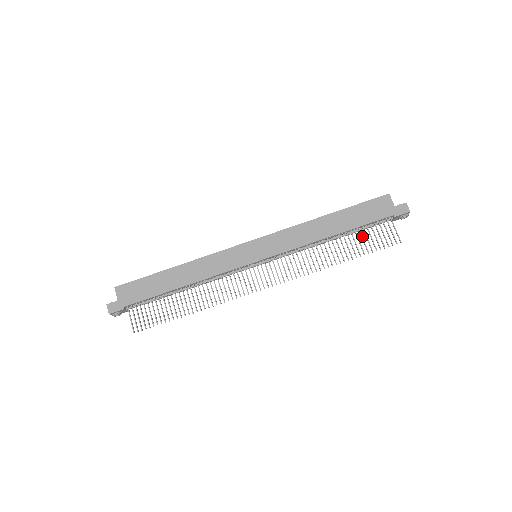
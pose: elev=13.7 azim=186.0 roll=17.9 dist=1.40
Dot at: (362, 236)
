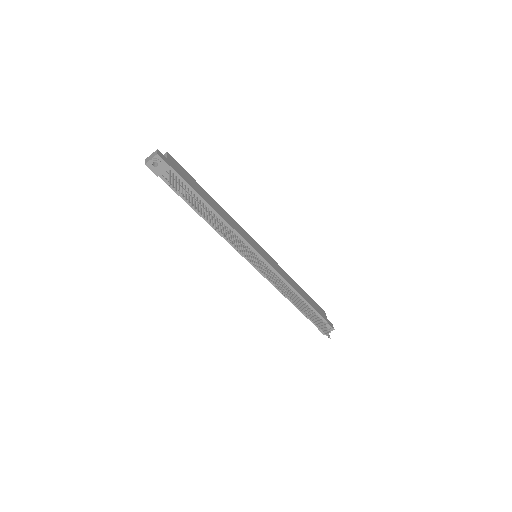
Dot at: (313, 314)
